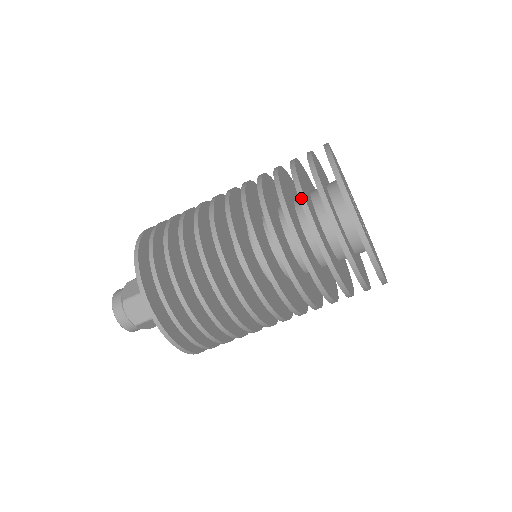
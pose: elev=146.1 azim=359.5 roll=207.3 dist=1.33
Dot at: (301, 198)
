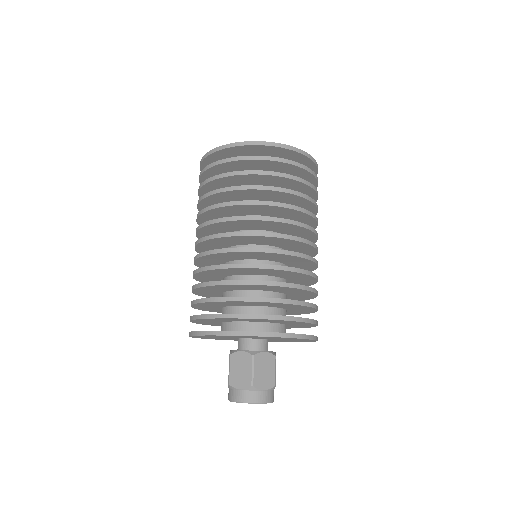
Dot at: (257, 173)
